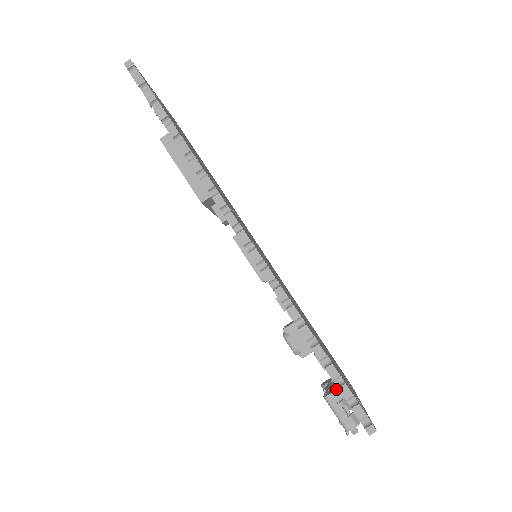
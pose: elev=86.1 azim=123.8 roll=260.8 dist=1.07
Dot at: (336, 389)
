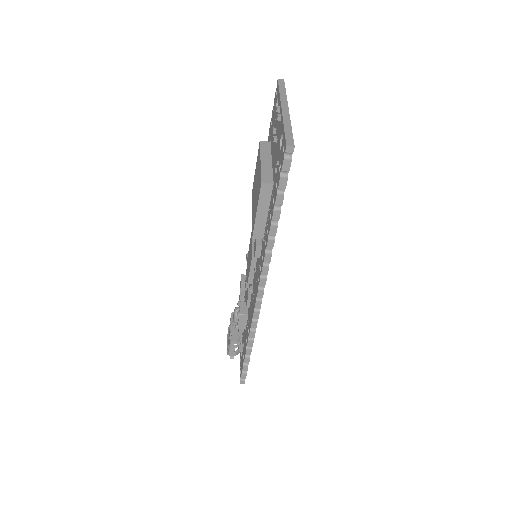
Dot at: (240, 350)
